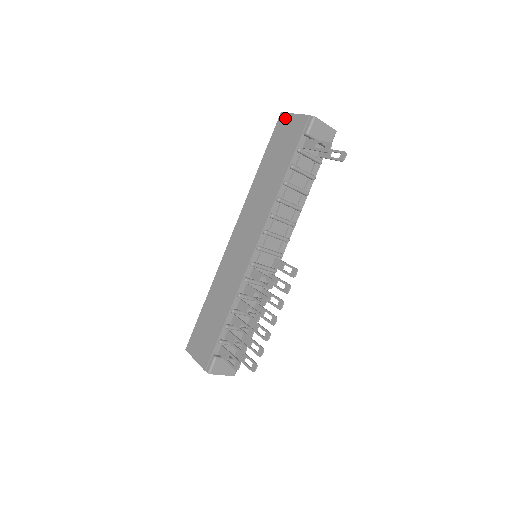
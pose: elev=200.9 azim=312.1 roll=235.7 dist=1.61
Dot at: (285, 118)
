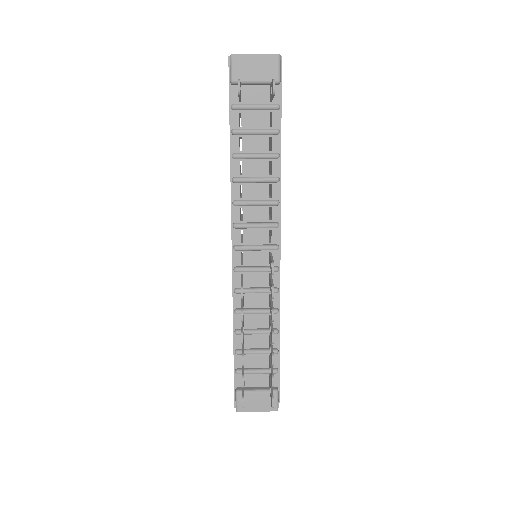
Dot at: occluded
